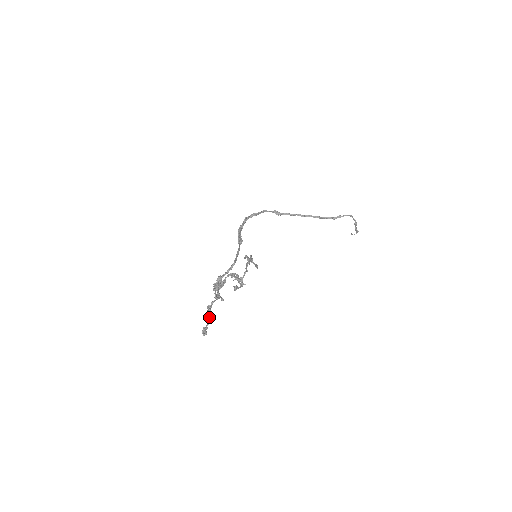
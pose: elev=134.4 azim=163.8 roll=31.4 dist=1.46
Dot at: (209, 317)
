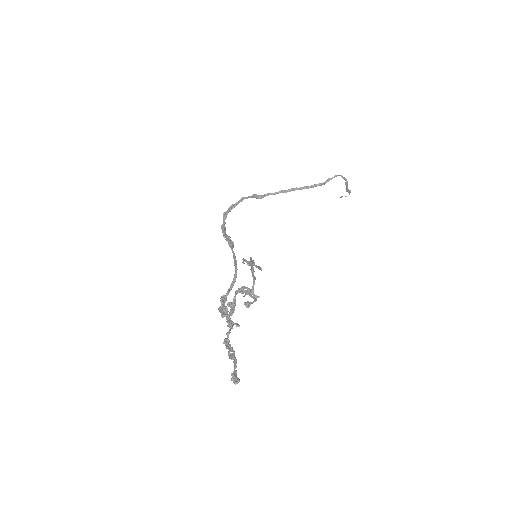
Dot at: (232, 356)
